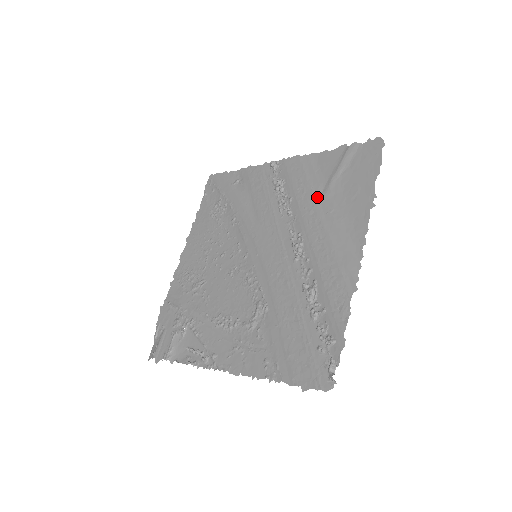
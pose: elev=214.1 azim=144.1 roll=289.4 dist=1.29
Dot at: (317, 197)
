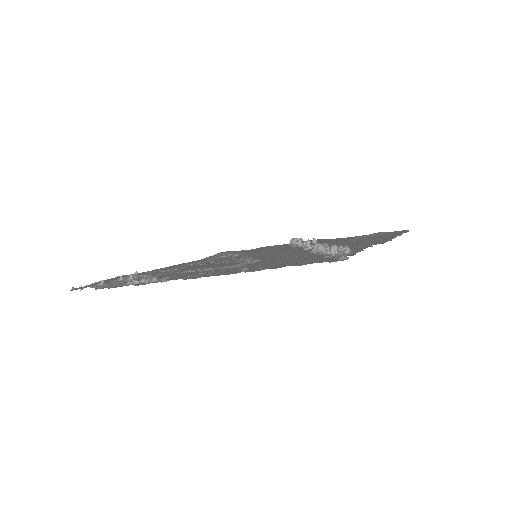
Dot at: (338, 240)
